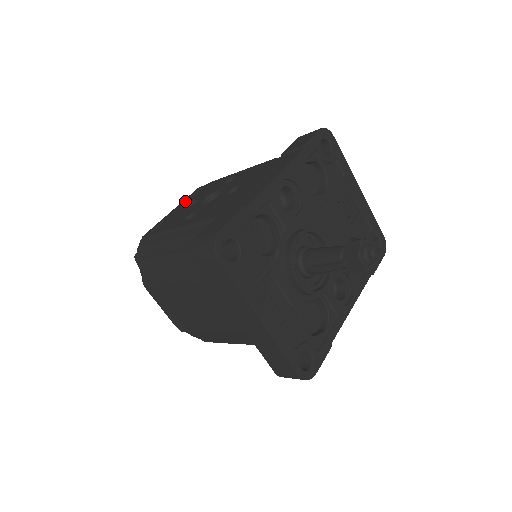
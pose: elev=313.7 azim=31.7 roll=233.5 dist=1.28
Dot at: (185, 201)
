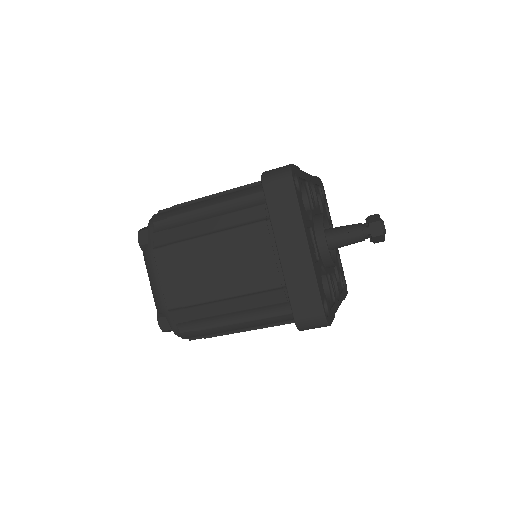
Dot at: occluded
